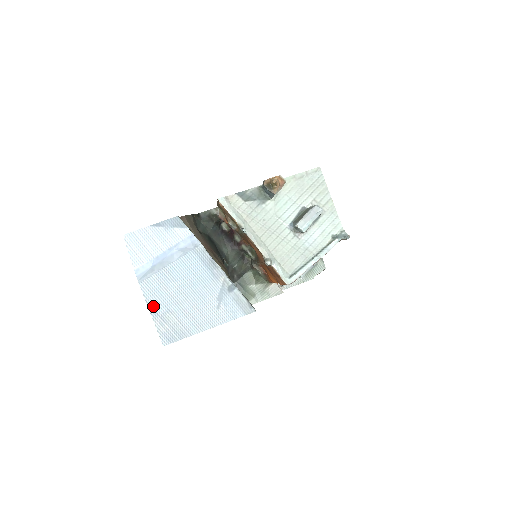
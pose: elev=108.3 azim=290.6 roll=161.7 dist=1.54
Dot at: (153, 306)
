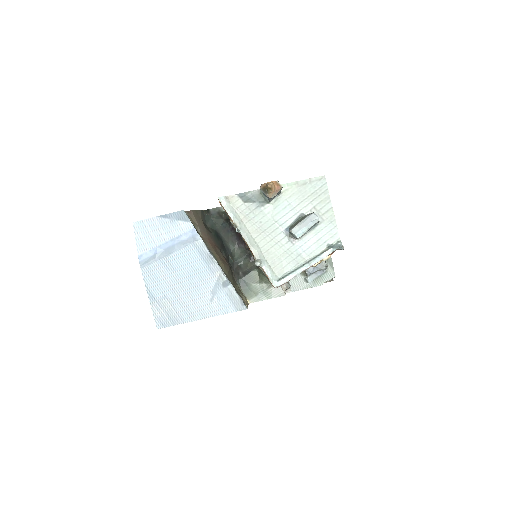
Dot at: (151, 291)
